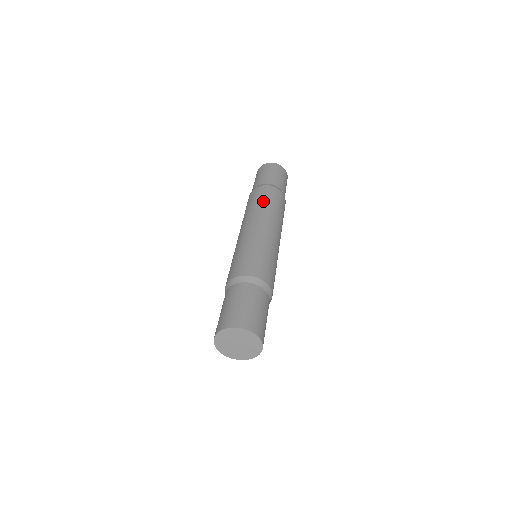
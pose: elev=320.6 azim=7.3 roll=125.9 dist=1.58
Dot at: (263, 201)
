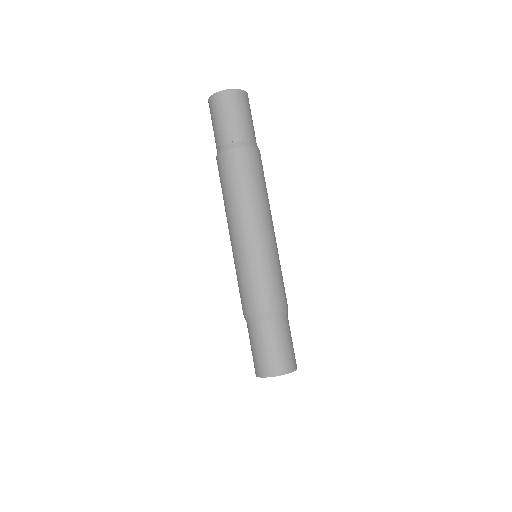
Dot at: (230, 187)
